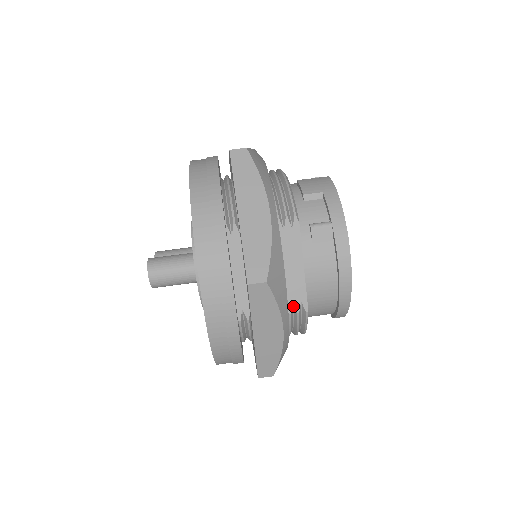
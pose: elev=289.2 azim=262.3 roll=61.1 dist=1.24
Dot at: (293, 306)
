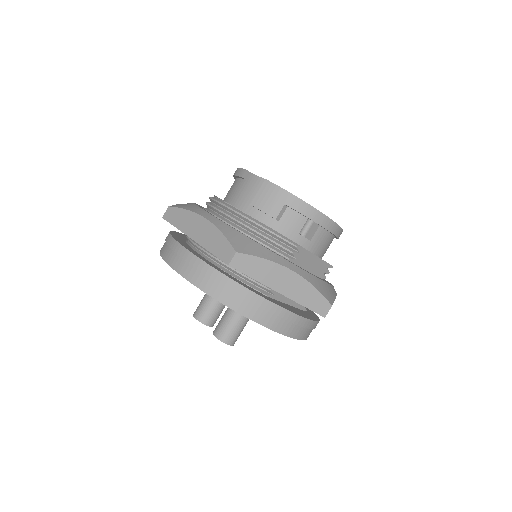
Dot at: (324, 274)
